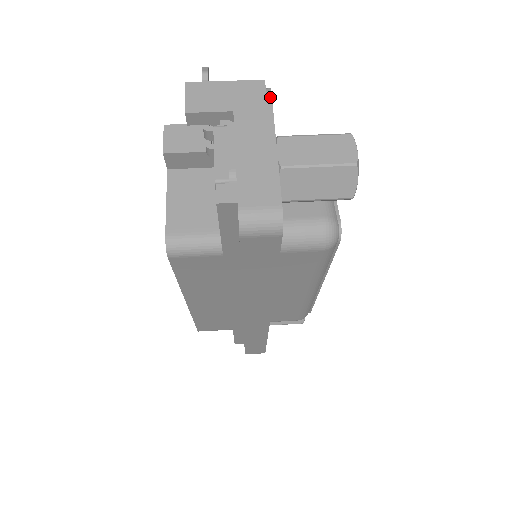
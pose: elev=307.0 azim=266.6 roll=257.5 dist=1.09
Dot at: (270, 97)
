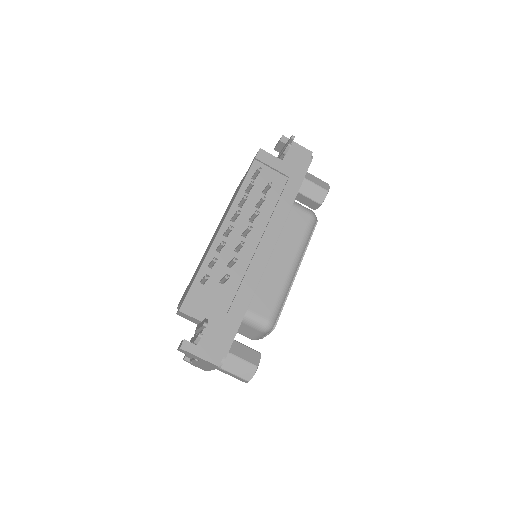
Dot at: (218, 368)
